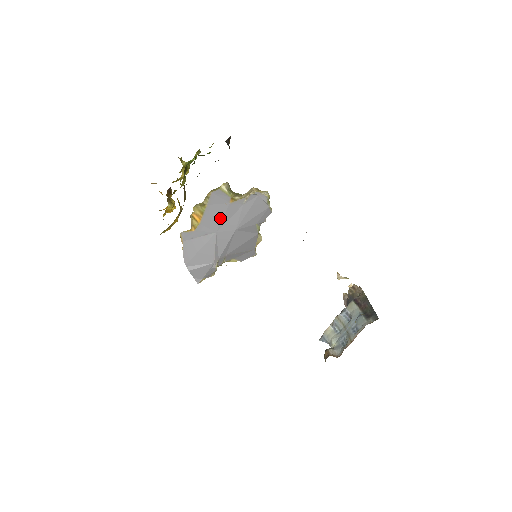
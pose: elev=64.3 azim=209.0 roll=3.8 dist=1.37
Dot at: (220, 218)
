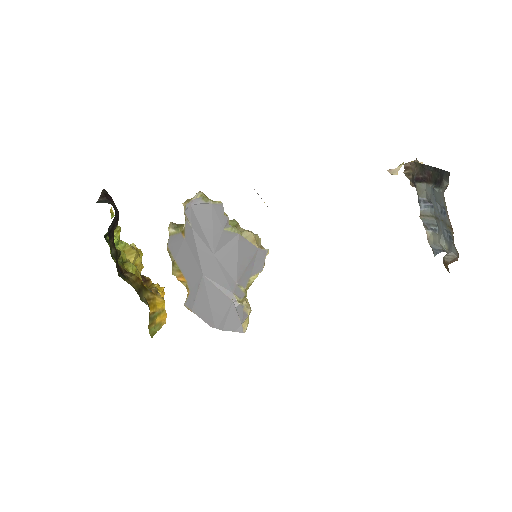
Dot at: (192, 259)
